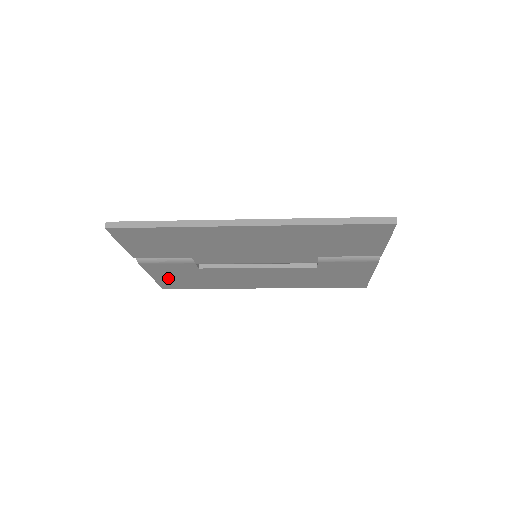
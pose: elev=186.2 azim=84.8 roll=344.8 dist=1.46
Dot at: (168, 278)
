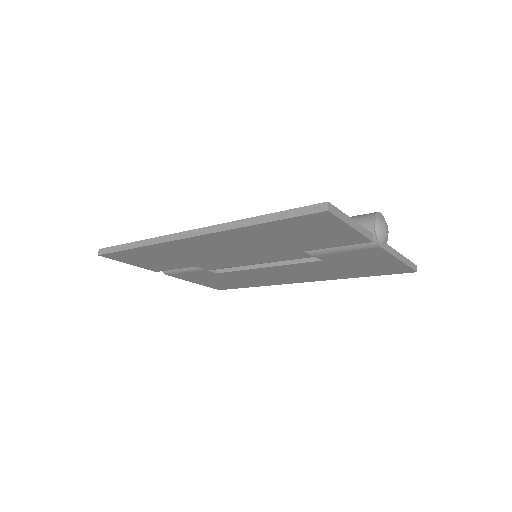
Dot at: (208, 282)
